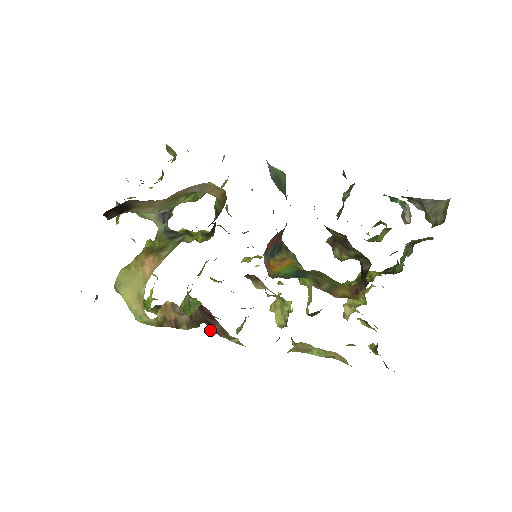
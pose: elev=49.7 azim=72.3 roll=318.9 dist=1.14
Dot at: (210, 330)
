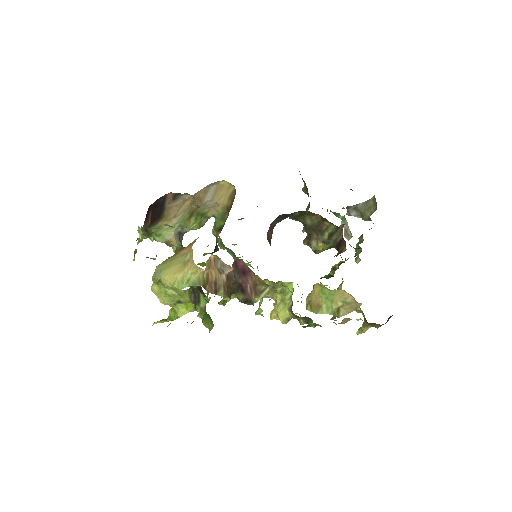
Dot at: (239, 301)
